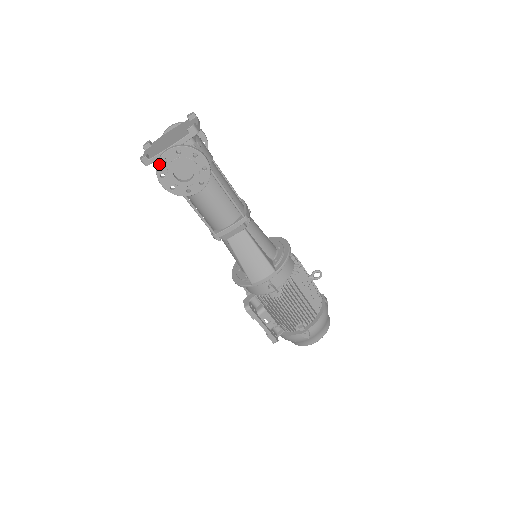
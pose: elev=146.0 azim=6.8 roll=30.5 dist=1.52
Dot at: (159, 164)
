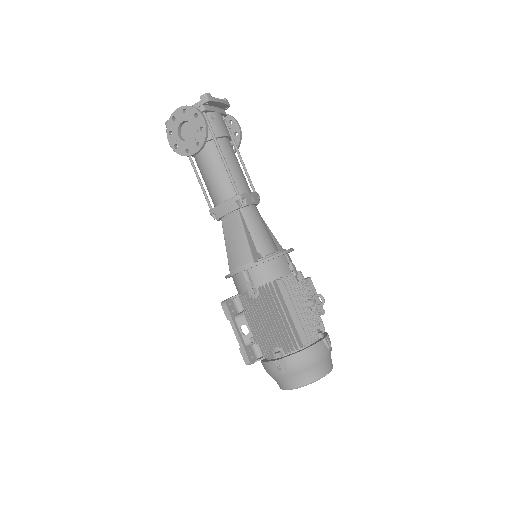
Dot at: (169, 122)
